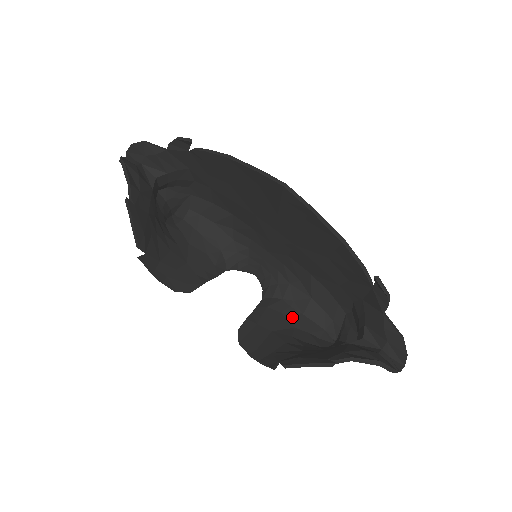
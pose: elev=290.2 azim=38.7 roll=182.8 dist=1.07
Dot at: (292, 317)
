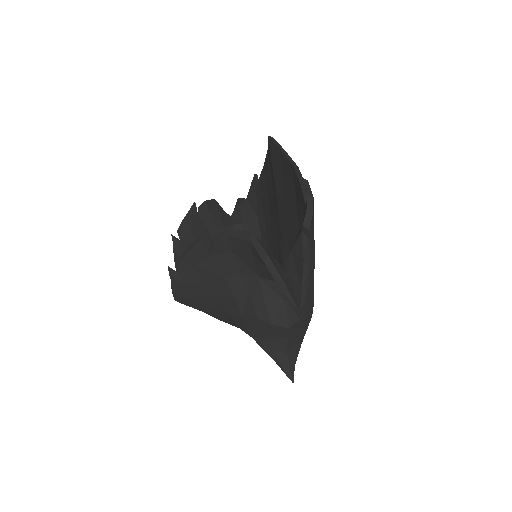
Dot at: occluded
